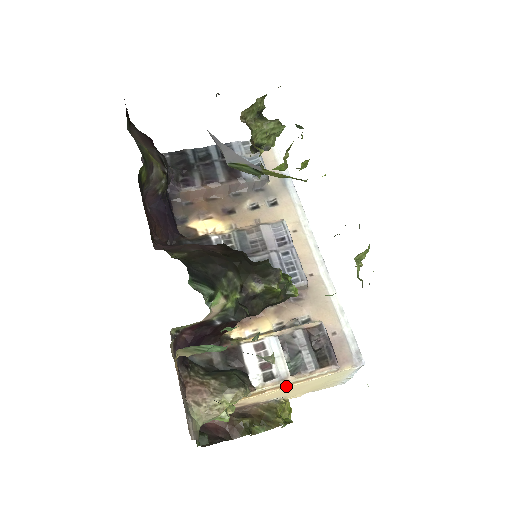
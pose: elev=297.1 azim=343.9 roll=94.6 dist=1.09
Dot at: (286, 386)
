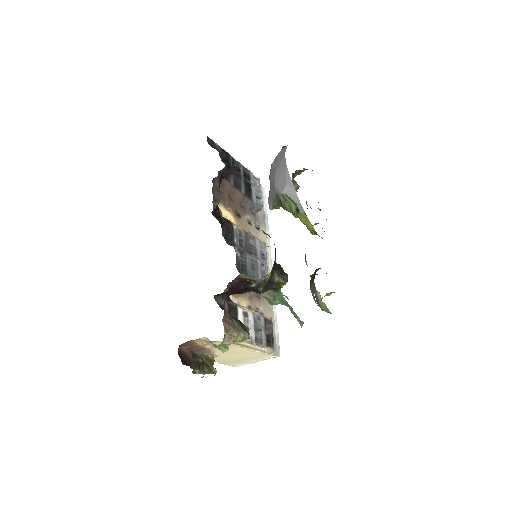
Dot at: (247, 347)
